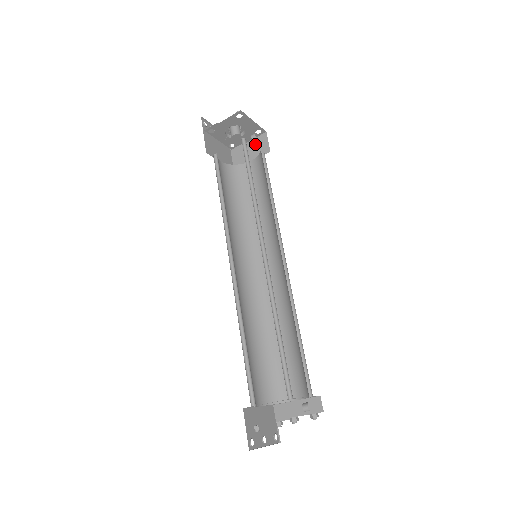
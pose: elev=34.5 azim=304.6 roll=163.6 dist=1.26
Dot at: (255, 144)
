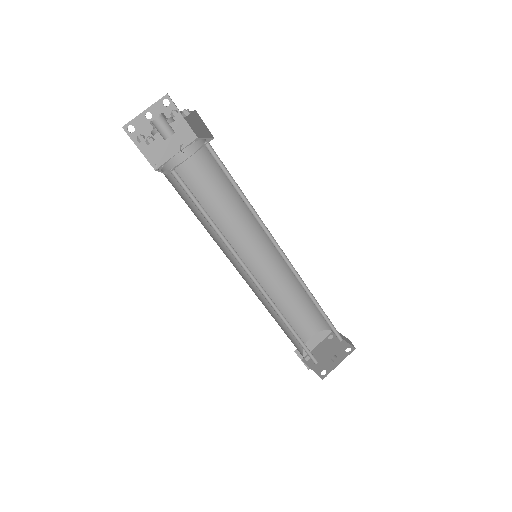
Dot at: (195, 119)
